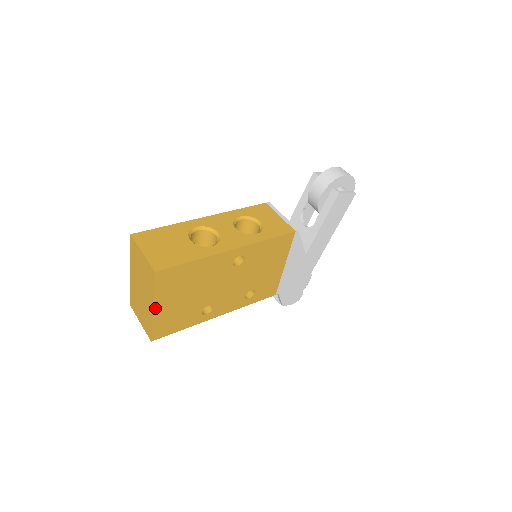
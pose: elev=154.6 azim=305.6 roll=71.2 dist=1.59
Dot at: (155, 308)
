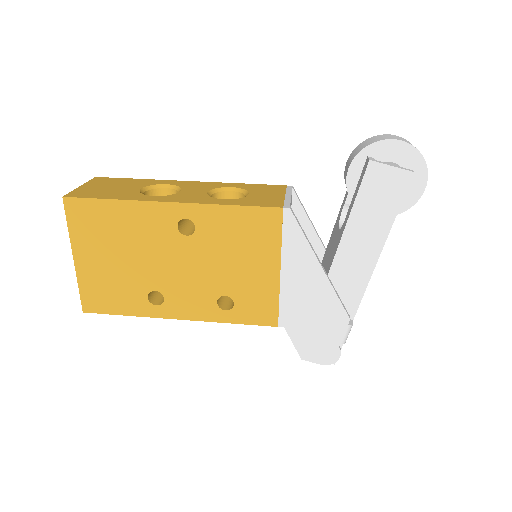
Dot at: (76, 258)
